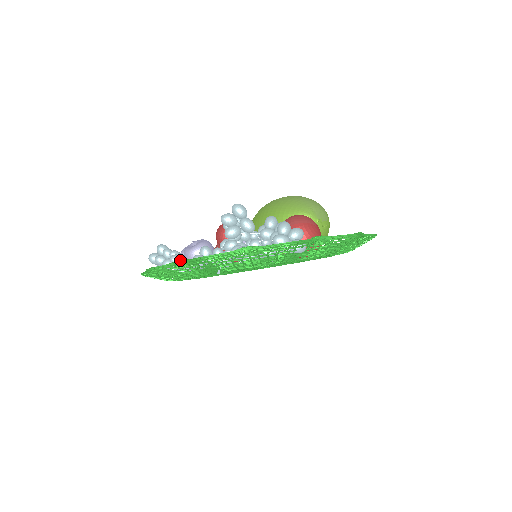
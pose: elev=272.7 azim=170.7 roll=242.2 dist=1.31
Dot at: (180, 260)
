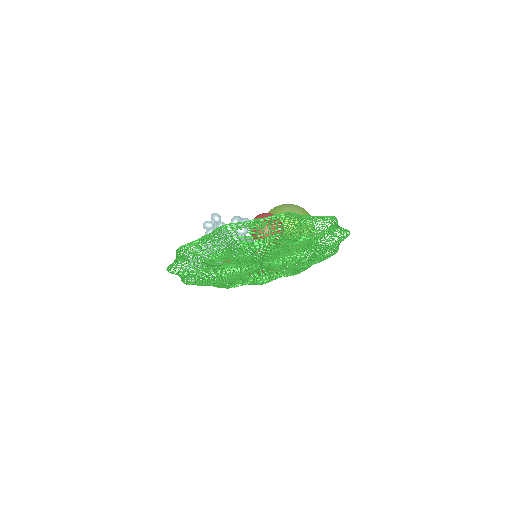
Dot at: (176, 257)
